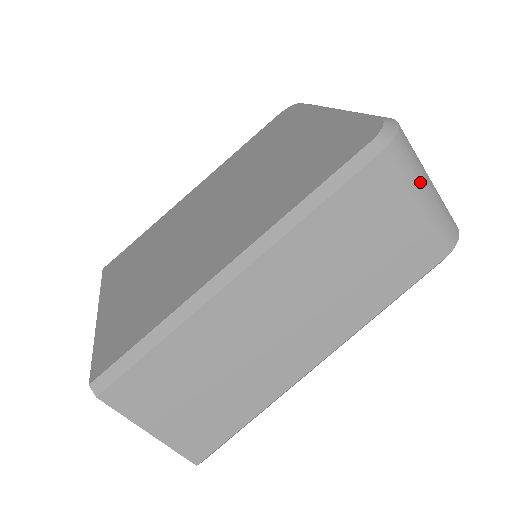
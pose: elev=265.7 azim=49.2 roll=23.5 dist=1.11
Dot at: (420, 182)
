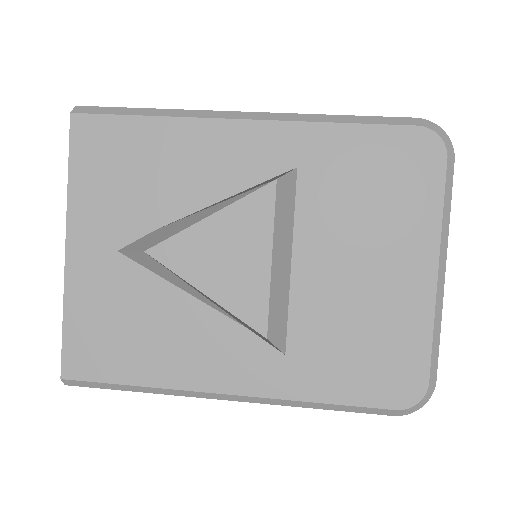
Dot at: occluded
